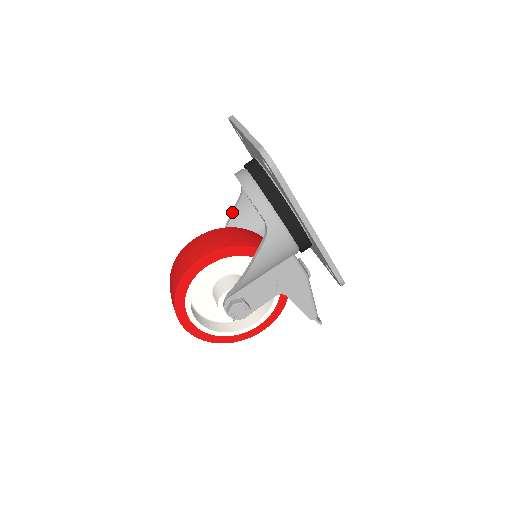
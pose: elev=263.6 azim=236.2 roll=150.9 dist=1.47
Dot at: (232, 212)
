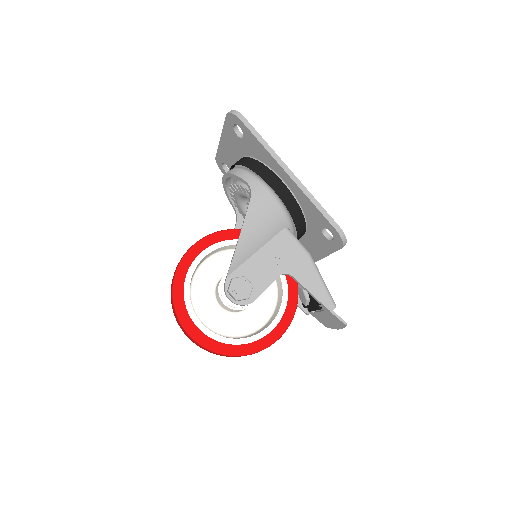
Dot at: occluded
